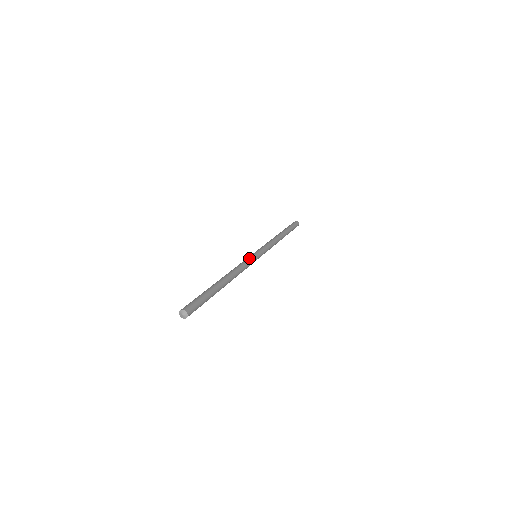
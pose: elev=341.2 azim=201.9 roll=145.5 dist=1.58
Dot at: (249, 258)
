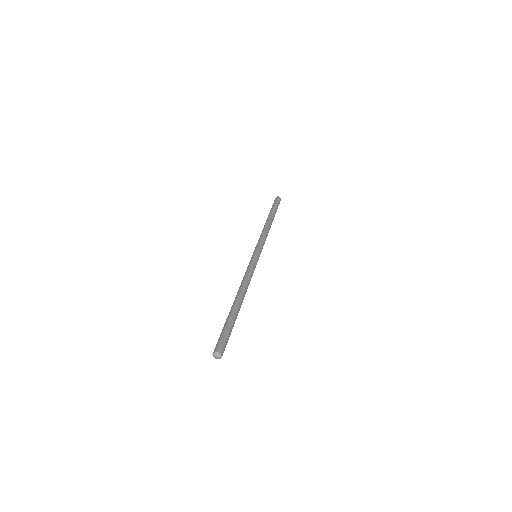
Dot at: (249, 264)
